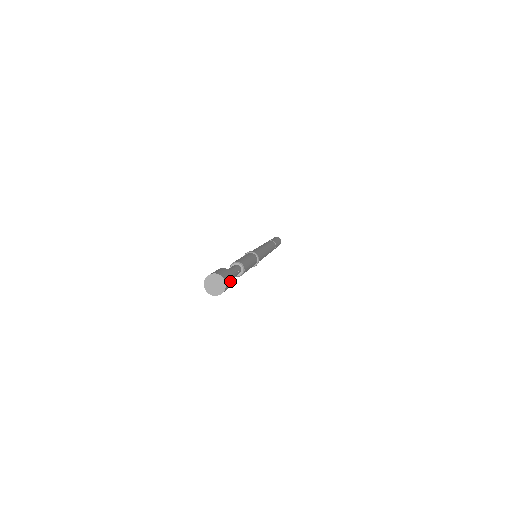
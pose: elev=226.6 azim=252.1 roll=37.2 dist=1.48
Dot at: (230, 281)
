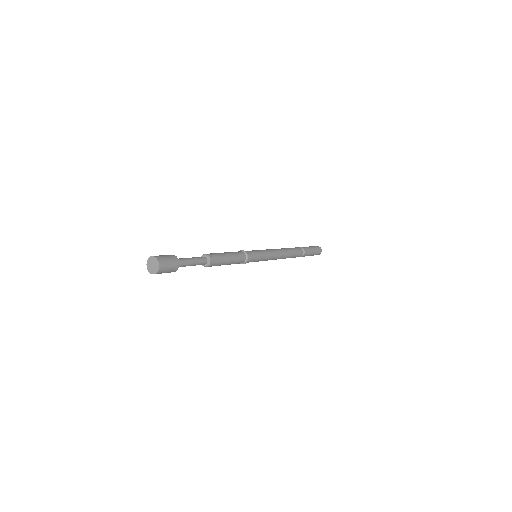
Dot at: (170, 261)
